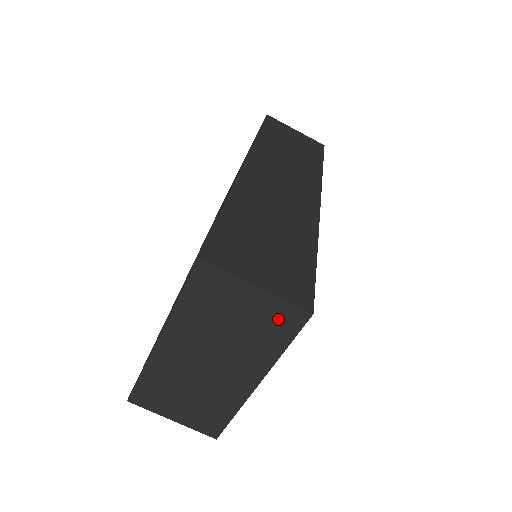
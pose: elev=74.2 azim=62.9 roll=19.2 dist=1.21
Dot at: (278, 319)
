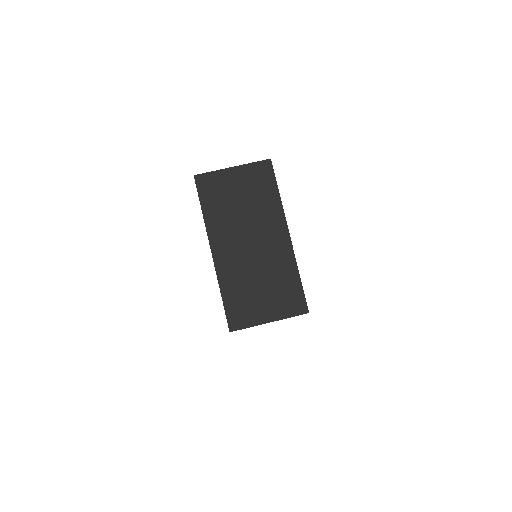
Dot at: (258, 177)
